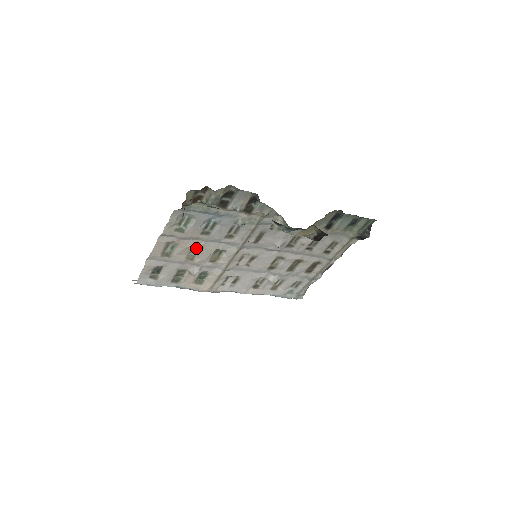
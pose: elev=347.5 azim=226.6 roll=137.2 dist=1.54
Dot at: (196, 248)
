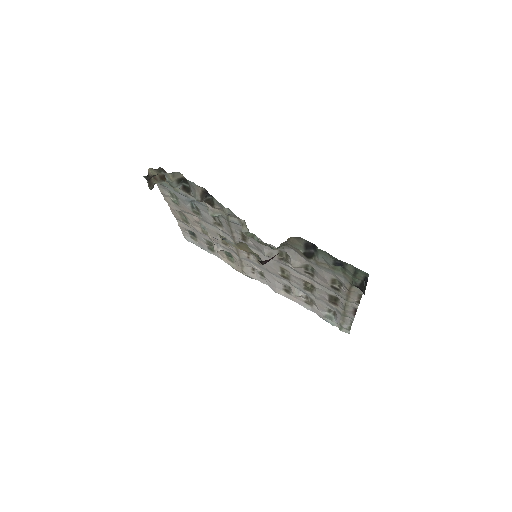
Dot at: (201, 225)
